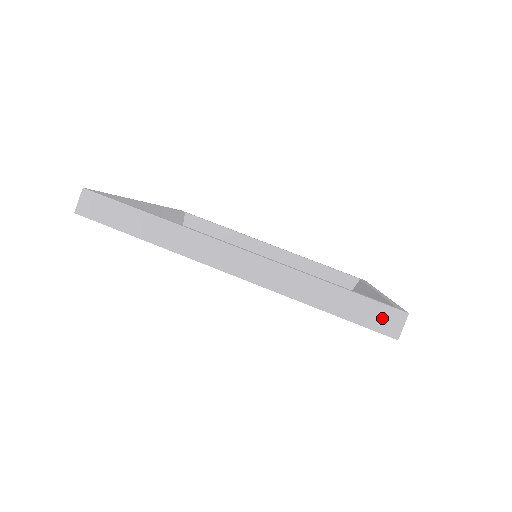
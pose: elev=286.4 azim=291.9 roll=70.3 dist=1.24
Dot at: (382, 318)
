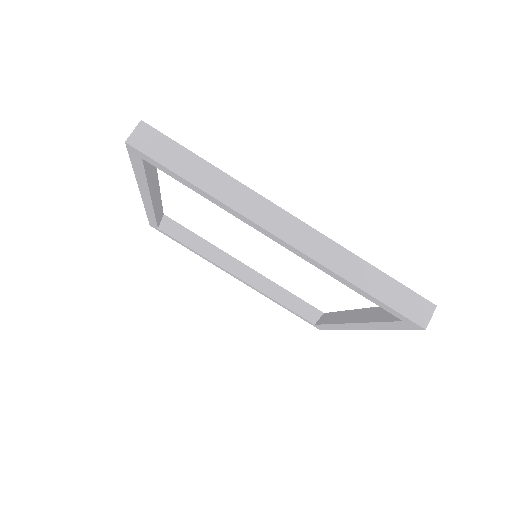
Dot at: (414, 306)
